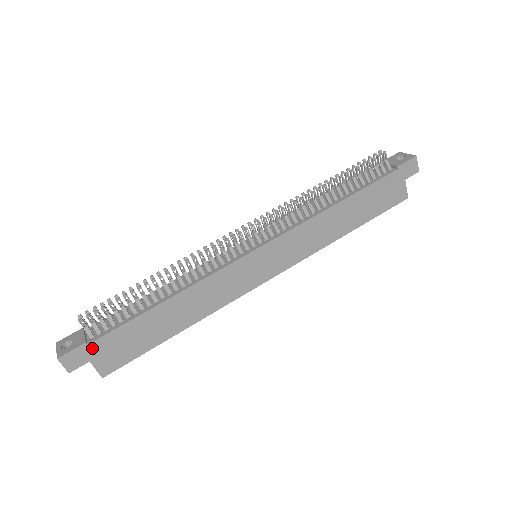
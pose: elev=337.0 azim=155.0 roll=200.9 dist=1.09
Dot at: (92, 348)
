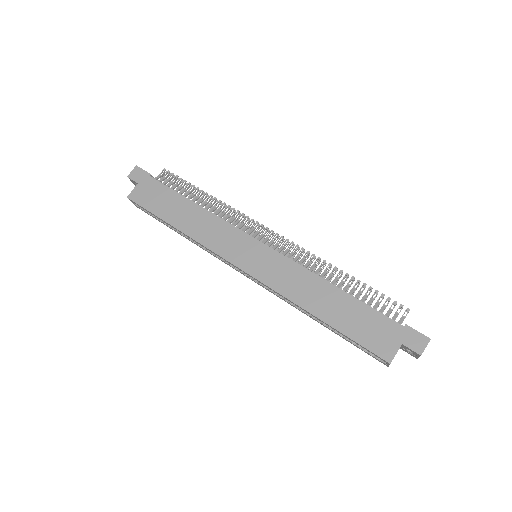
Dot at: (148, 180)
